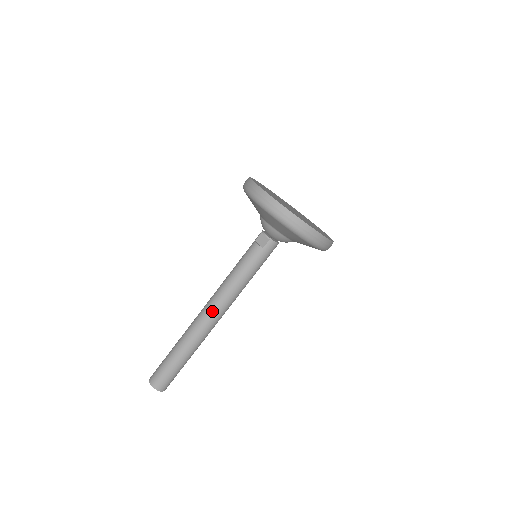
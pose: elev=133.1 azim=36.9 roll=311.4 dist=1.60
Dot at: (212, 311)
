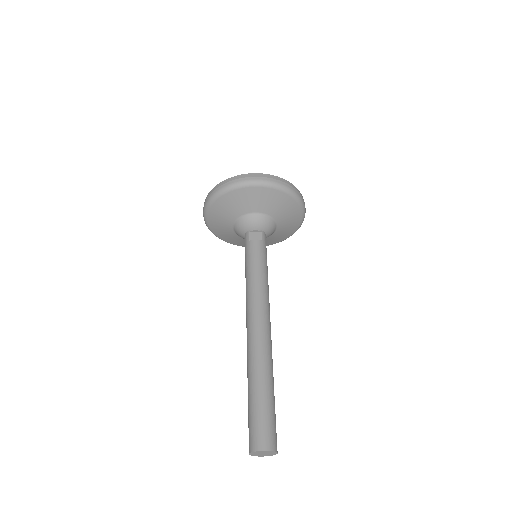
Dot at: (264, 317)
